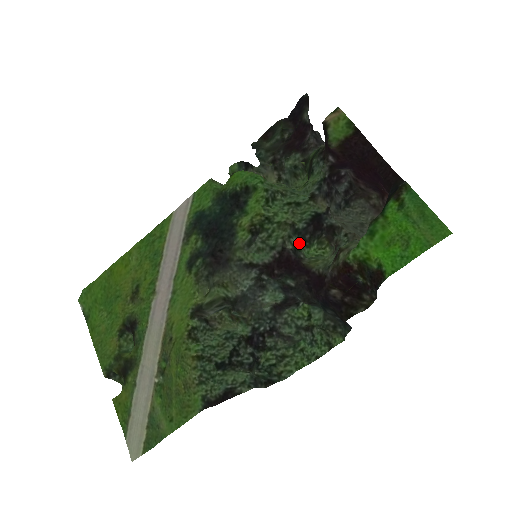
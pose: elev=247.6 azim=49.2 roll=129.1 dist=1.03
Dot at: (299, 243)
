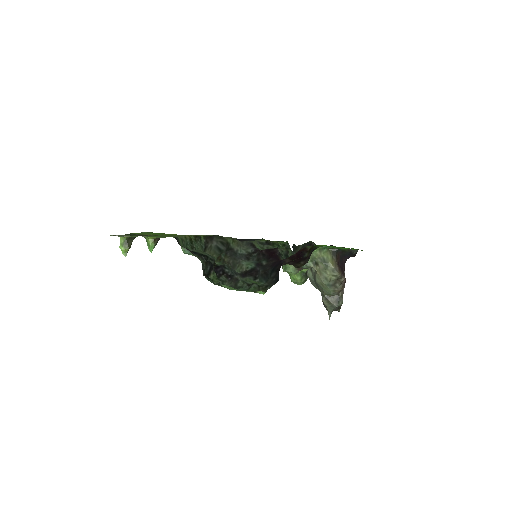
Dot at: occluded
